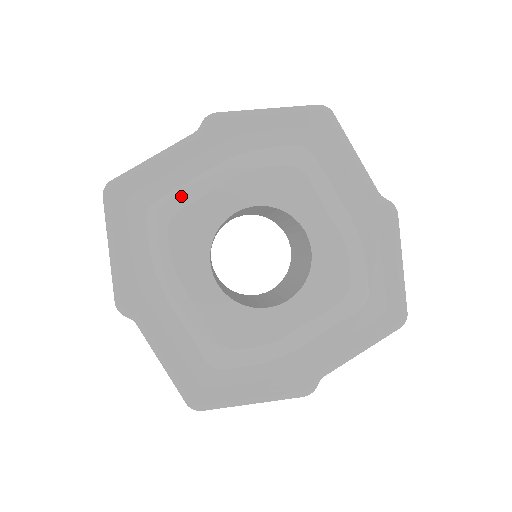
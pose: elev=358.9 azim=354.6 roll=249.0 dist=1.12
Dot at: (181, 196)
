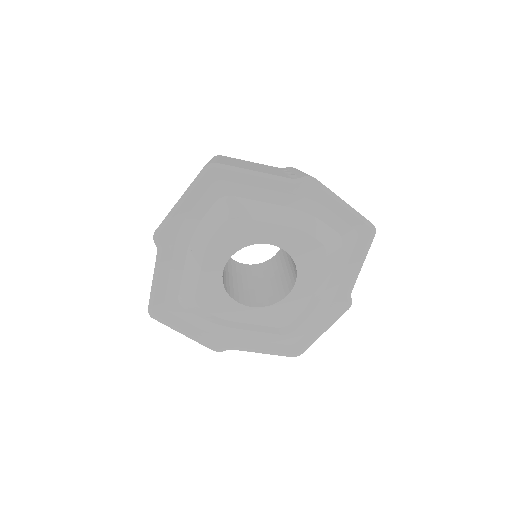
Dot at: (249, 208)
